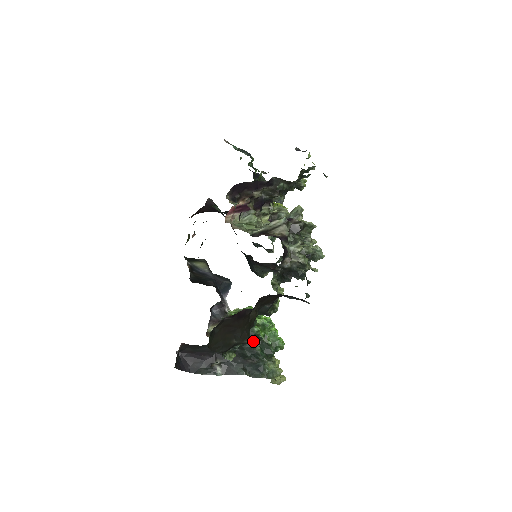
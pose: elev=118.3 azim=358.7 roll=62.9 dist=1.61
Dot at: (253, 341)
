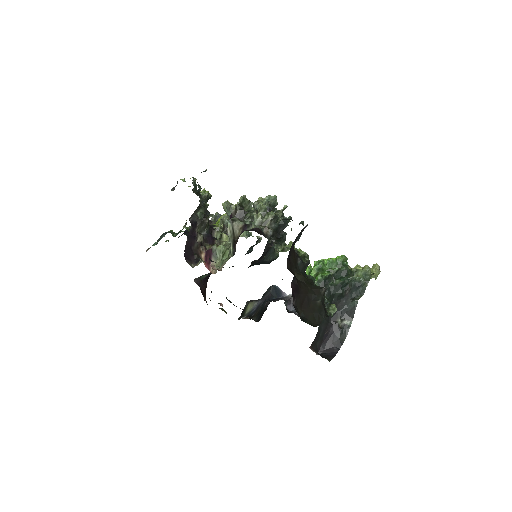
Dot at: (330, 284)
